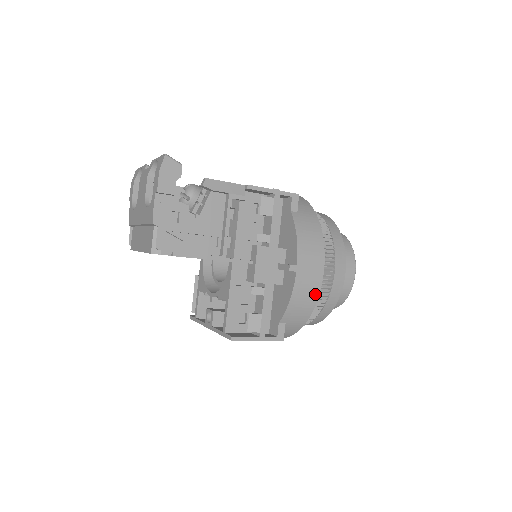
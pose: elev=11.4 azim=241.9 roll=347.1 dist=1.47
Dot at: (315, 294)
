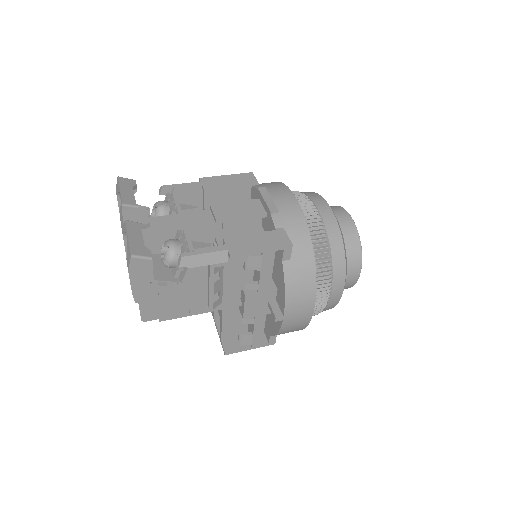
Dot at: (304, 325)
